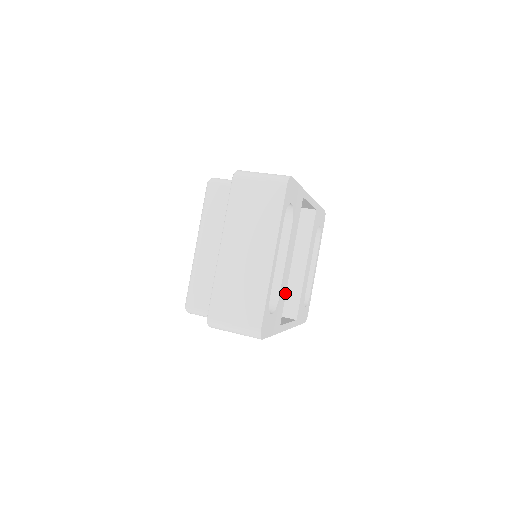
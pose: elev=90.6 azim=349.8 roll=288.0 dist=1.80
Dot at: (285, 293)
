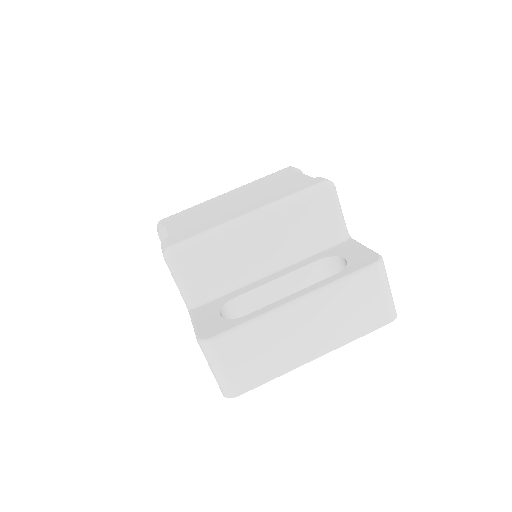
Dot at: occluded
